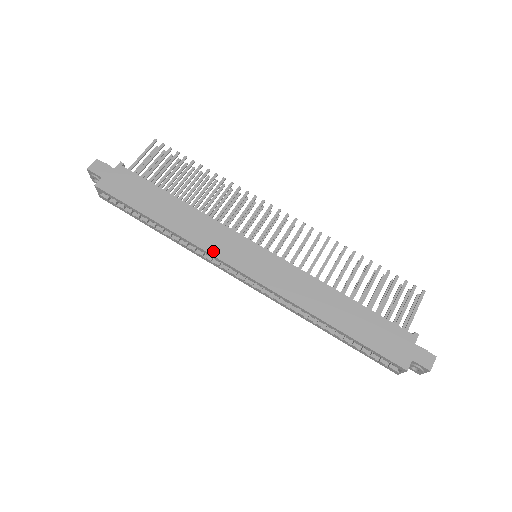
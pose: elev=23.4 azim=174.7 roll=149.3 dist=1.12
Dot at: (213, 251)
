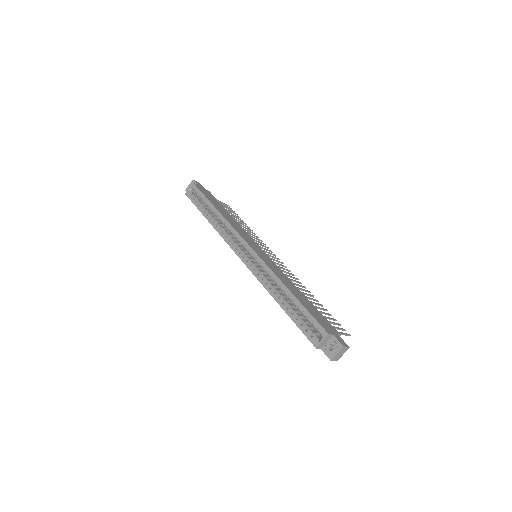
Dot at: (238, 231)
